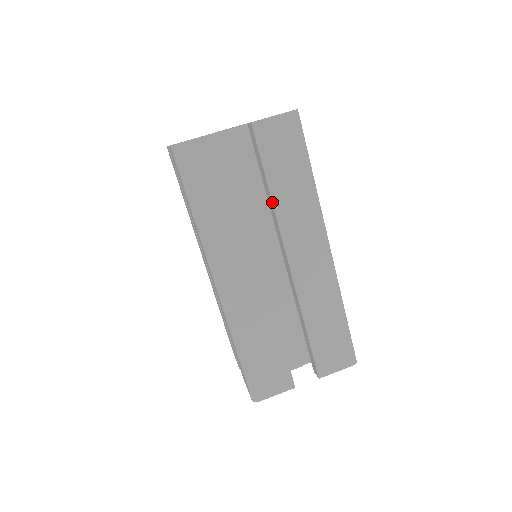
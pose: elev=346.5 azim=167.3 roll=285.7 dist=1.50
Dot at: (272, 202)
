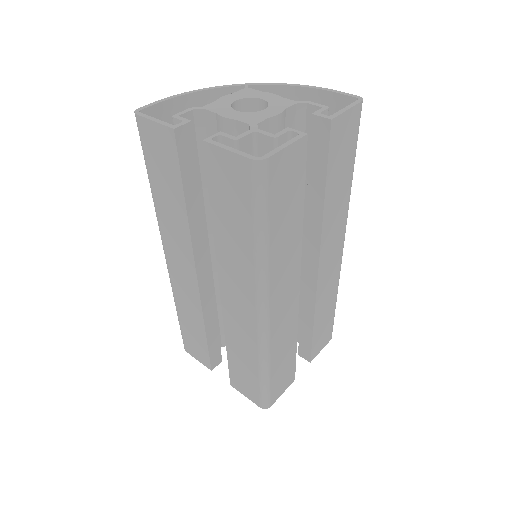
Dot at: (323, 211)
